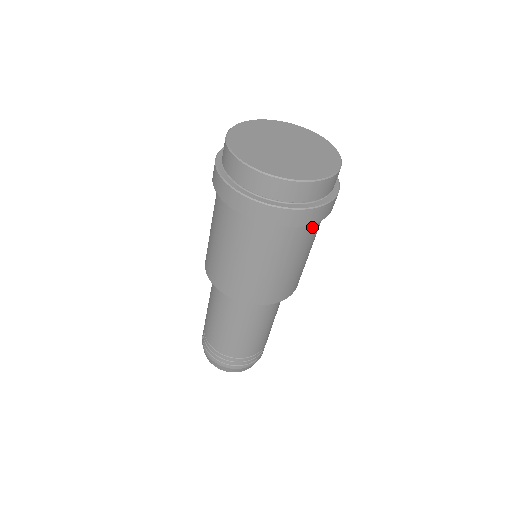
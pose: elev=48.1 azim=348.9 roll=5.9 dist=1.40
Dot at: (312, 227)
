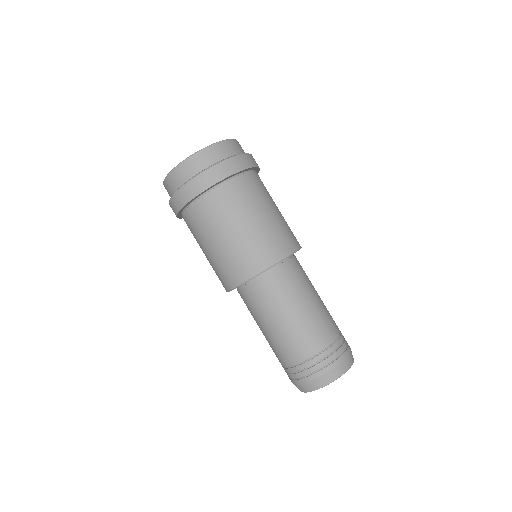
Dot at: (251, 180)
